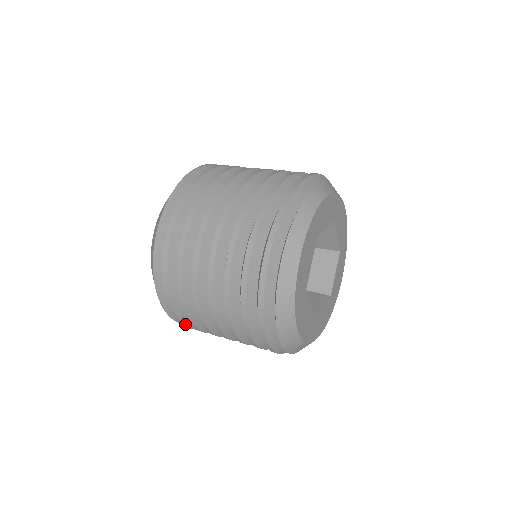
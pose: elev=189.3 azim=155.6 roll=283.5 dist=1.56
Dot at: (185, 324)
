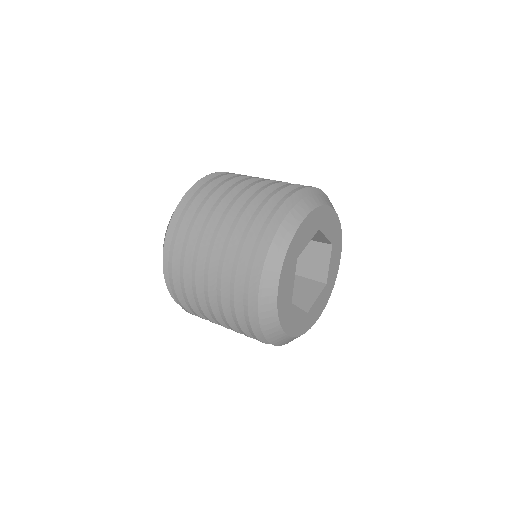
Dot at: (173, 275)
